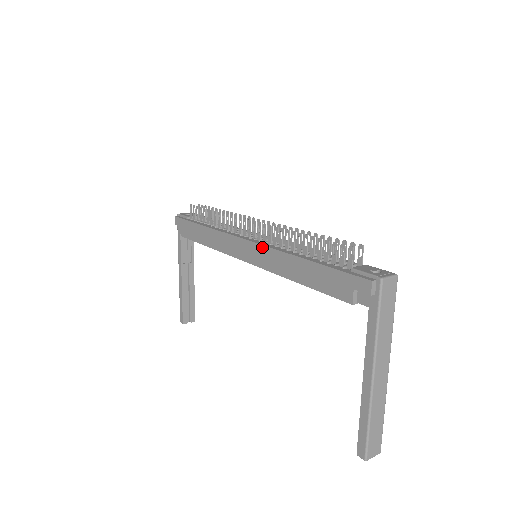
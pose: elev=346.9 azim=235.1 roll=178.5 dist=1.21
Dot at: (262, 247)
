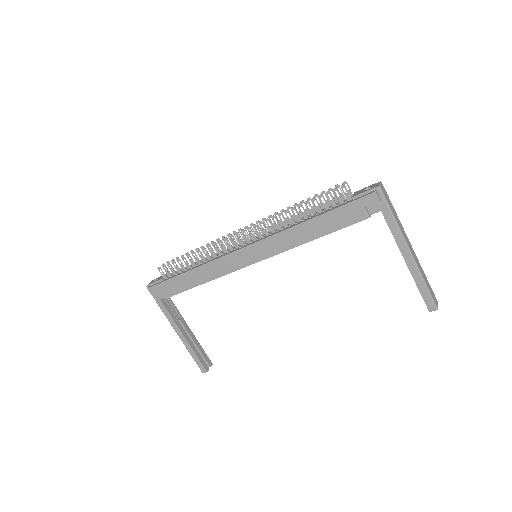
Dot at: (266, 240)
